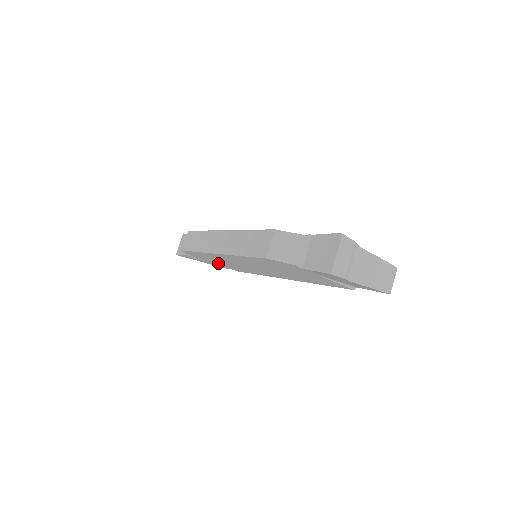
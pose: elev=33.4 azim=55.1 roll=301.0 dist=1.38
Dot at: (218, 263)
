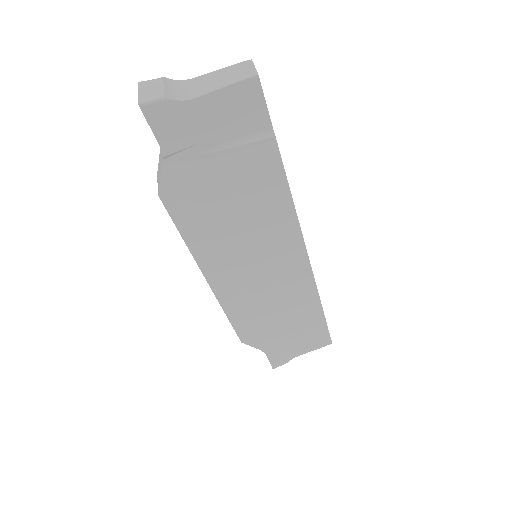
Dot at: (288, 326)
